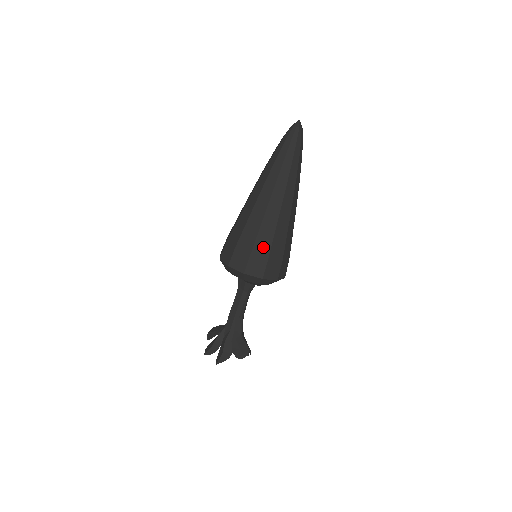
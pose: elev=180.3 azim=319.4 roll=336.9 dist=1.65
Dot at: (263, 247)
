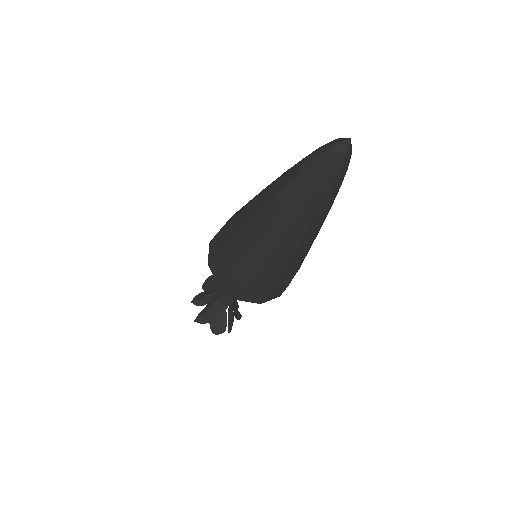
Dot at: (243, 274)
